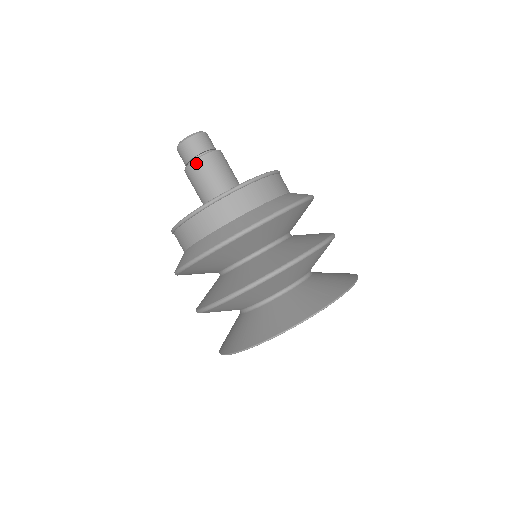
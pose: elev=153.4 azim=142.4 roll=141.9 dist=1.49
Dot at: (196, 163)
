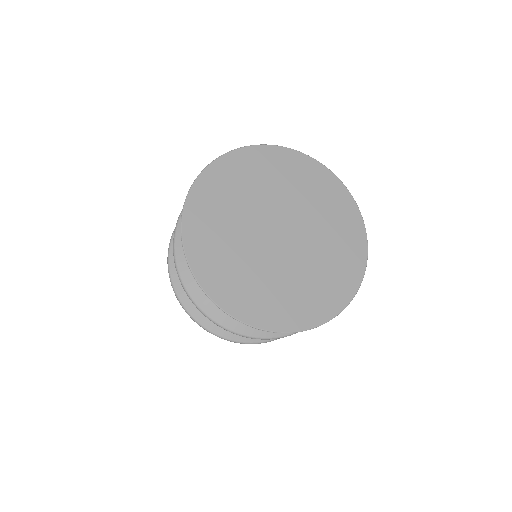
Dot at: occluded
